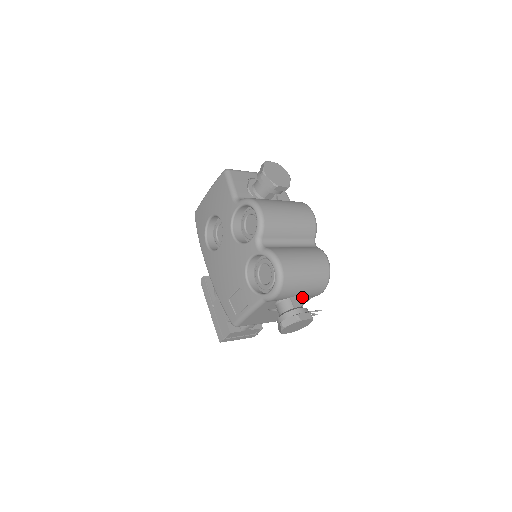
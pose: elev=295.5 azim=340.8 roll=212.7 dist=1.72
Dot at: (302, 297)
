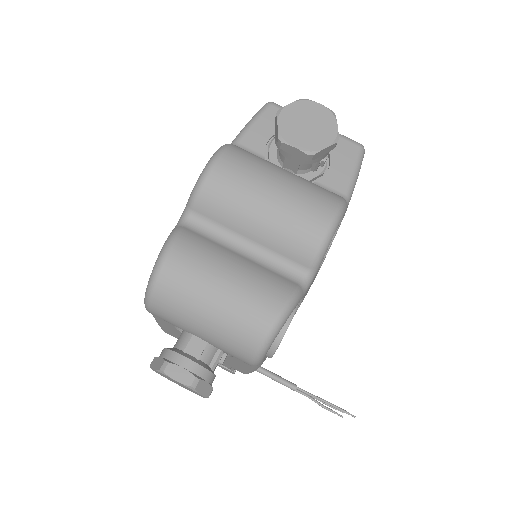
Dot at: occluded
